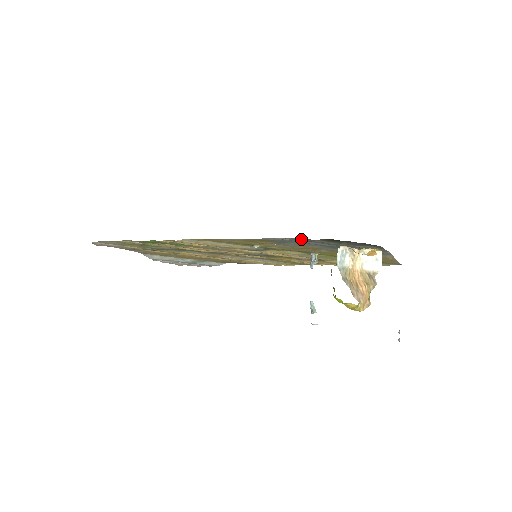
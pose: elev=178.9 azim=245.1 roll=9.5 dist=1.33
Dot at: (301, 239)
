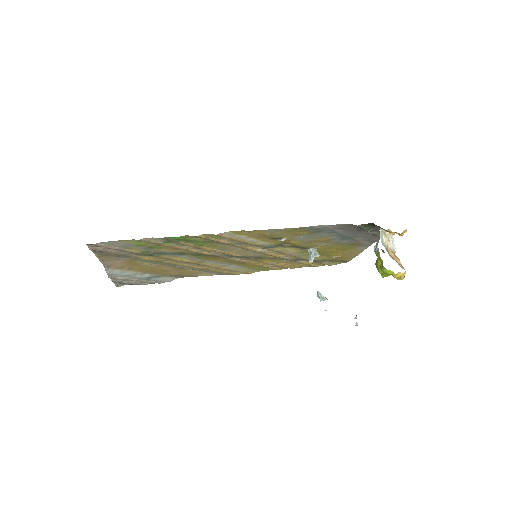
Dot at: (344, 225)
